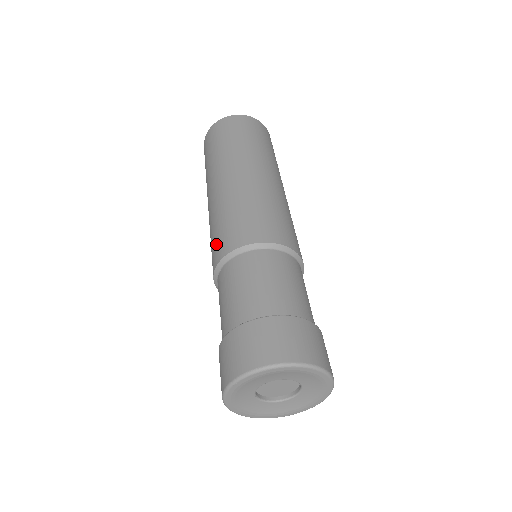
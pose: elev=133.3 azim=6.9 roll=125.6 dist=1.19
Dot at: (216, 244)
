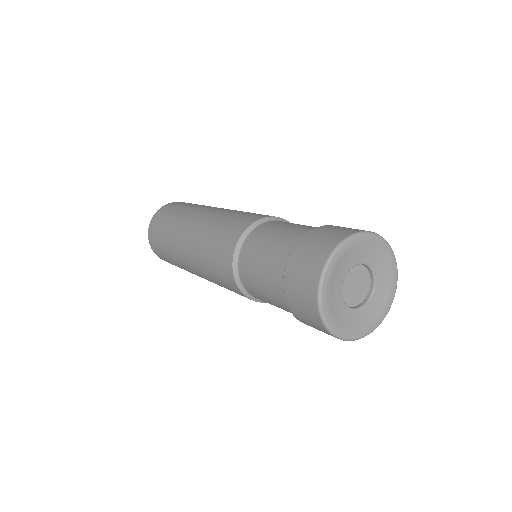
Dot at: (223, 240)
